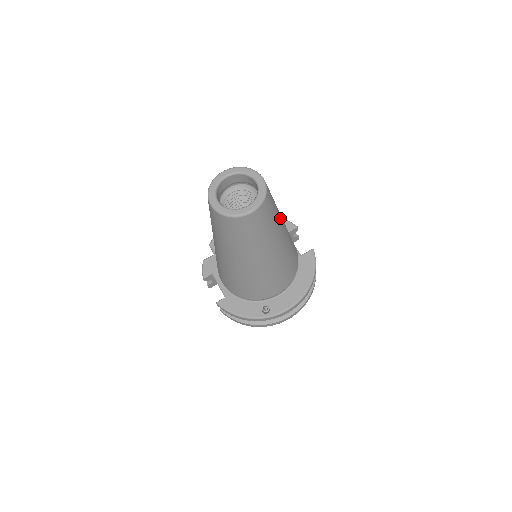
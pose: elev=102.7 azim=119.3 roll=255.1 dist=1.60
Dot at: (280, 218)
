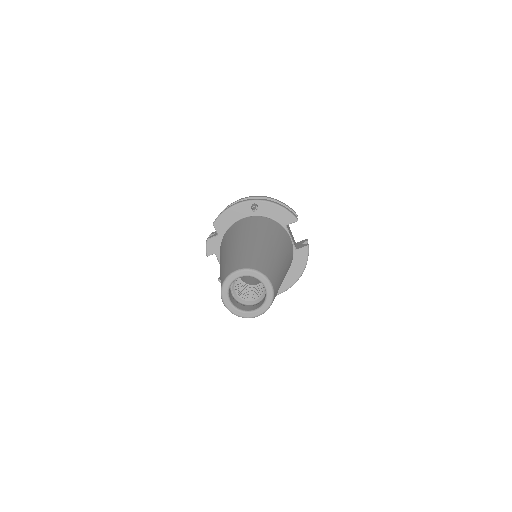
Dot at: (282, 278)
